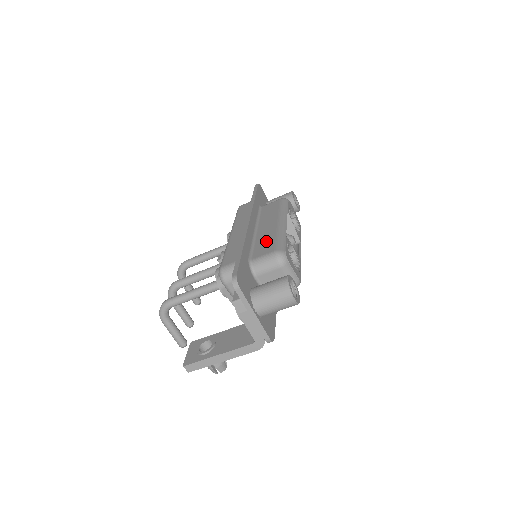
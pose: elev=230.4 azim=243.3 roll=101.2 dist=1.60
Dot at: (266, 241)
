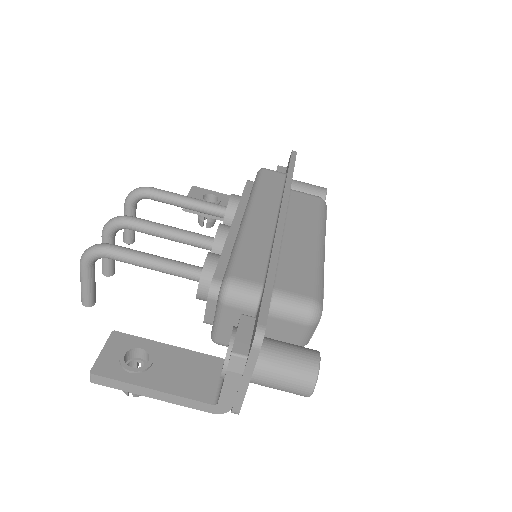
Dot at: (299, 267)
